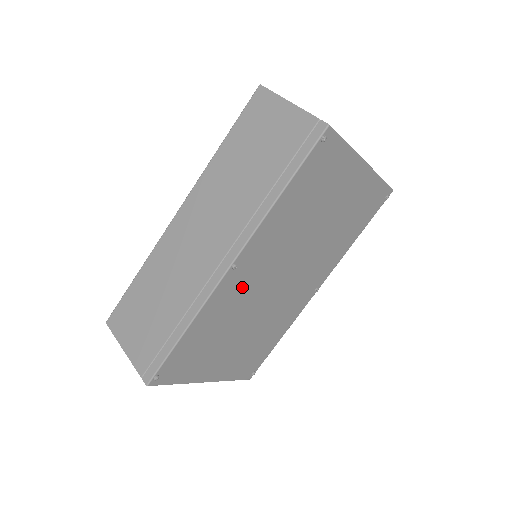
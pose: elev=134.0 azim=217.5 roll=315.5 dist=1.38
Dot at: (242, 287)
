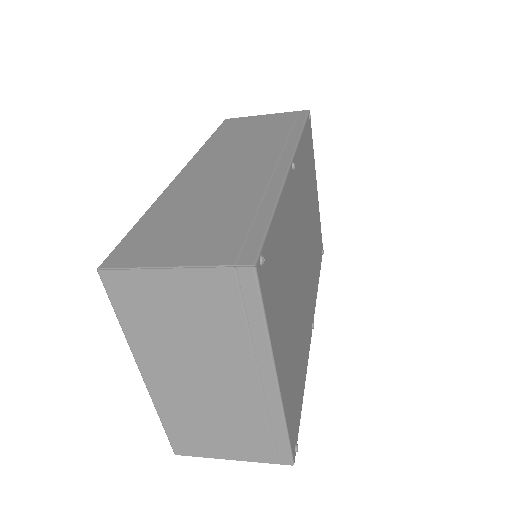
Dot at: (293, 212)
